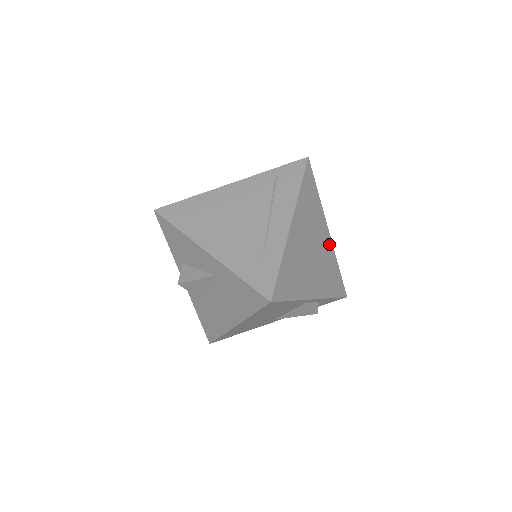
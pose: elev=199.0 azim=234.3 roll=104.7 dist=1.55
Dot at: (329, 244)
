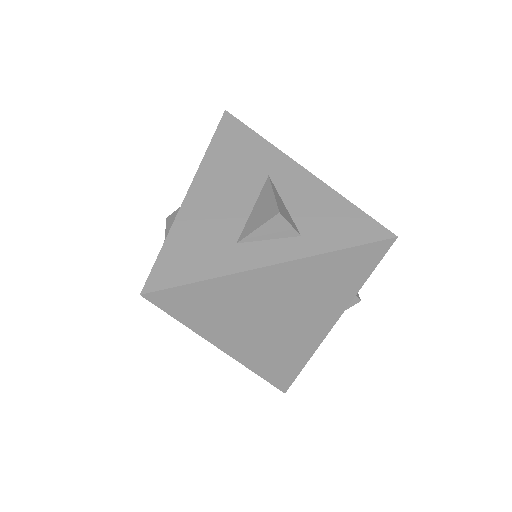
Dot at: (292, 269)
